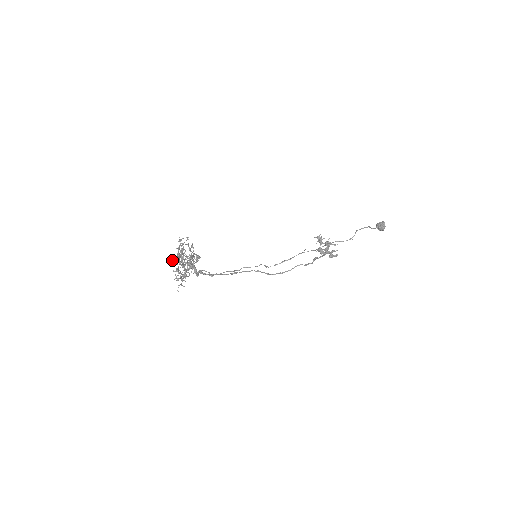
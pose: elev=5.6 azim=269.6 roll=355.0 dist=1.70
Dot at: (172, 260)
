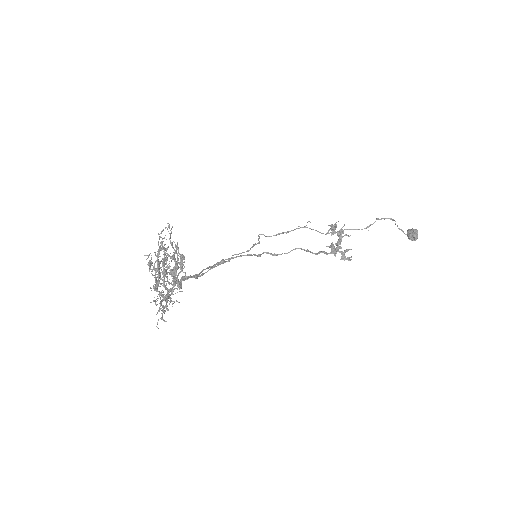
Dot at: (146, 259)
